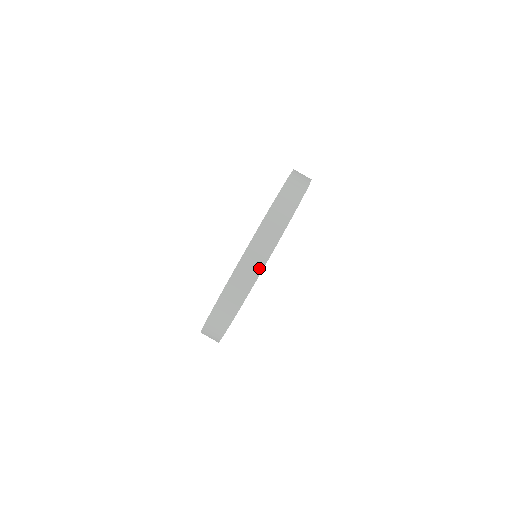
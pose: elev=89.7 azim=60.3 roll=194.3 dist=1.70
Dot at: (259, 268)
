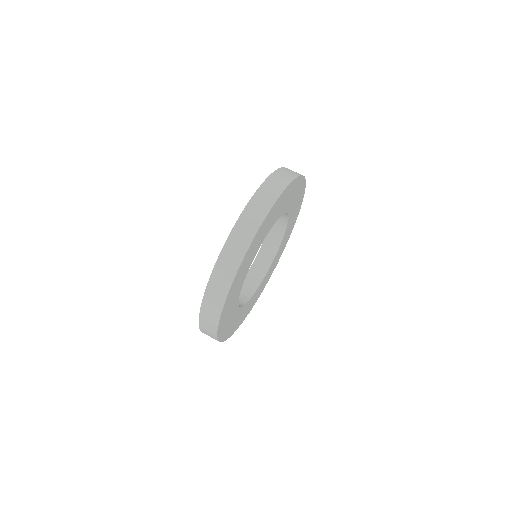
Dot at: (288, 181)
